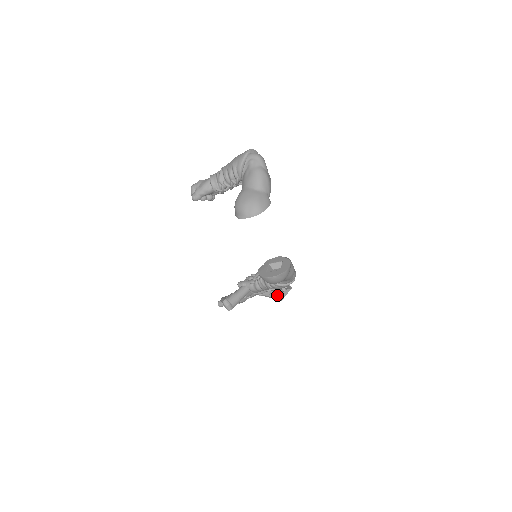
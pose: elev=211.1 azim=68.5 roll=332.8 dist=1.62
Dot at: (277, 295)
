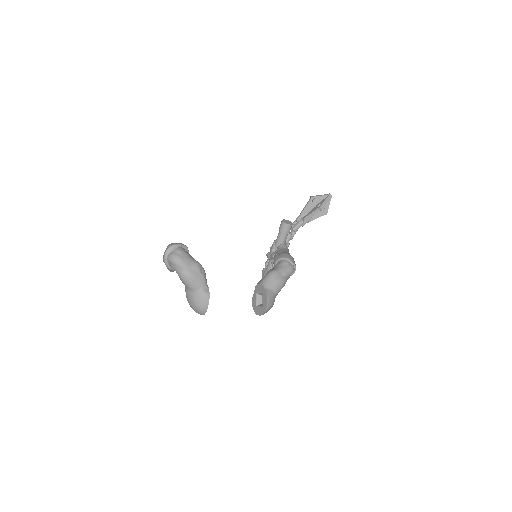
Dot at: (319, 214)
